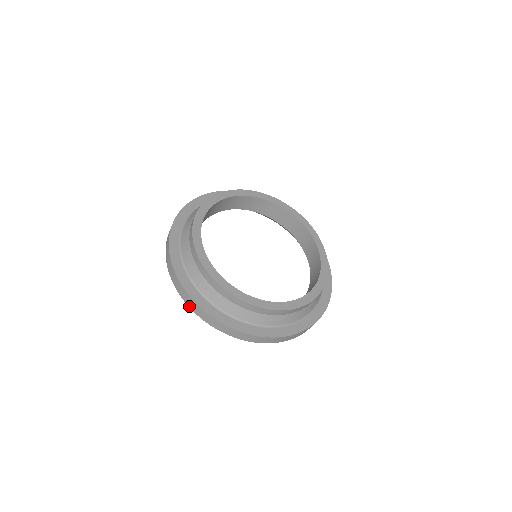
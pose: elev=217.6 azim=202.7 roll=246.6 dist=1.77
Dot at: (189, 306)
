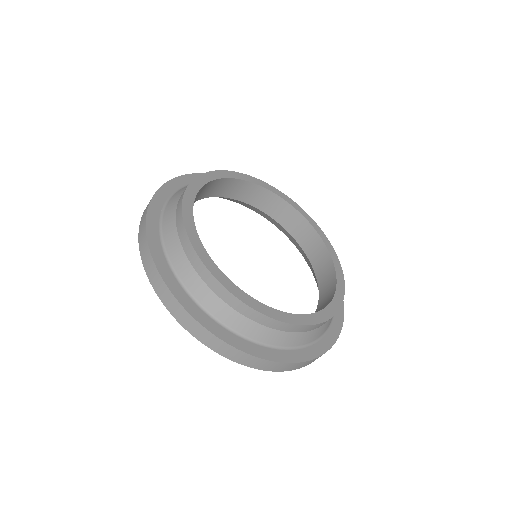
Dot at: (139, 235)
